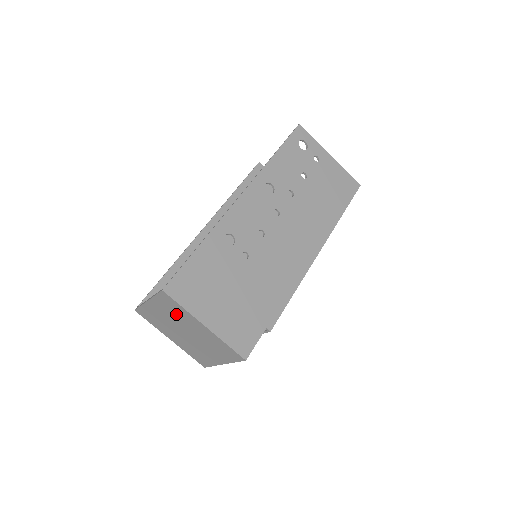
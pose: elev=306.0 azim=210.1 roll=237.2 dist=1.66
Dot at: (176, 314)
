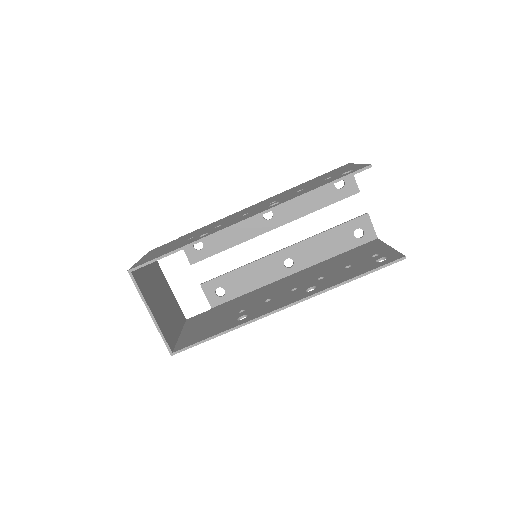
Dot at: (166, 326)
